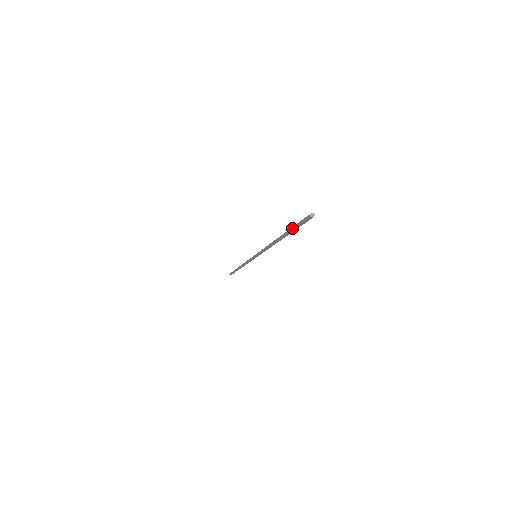
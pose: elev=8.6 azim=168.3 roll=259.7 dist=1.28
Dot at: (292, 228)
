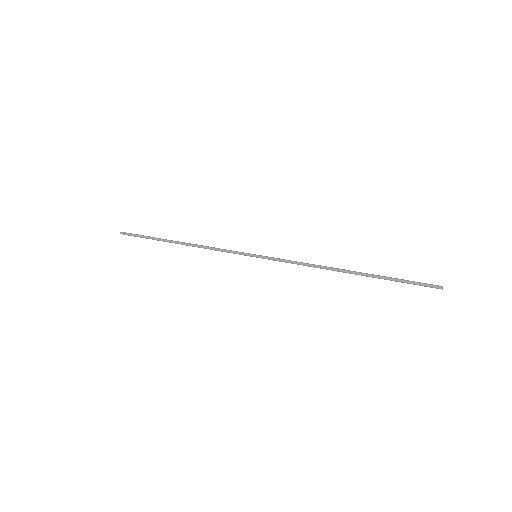
Dot at: occluded
